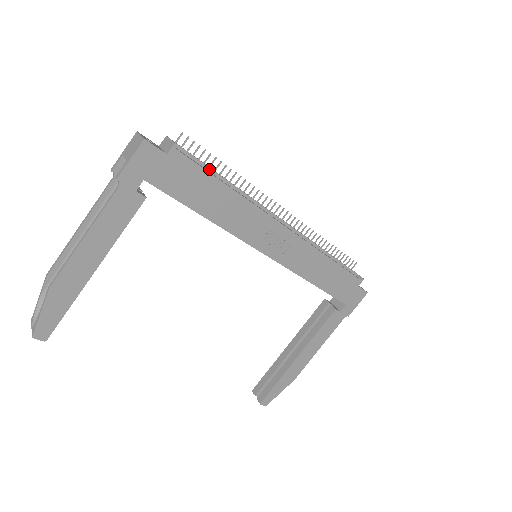
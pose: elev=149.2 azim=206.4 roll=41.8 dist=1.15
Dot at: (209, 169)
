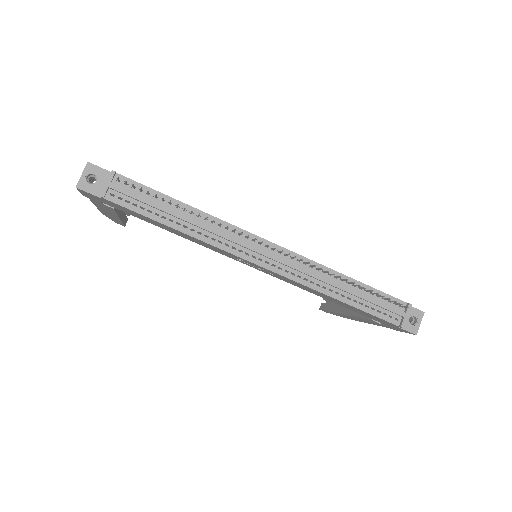
Dot at: (155, 207)
